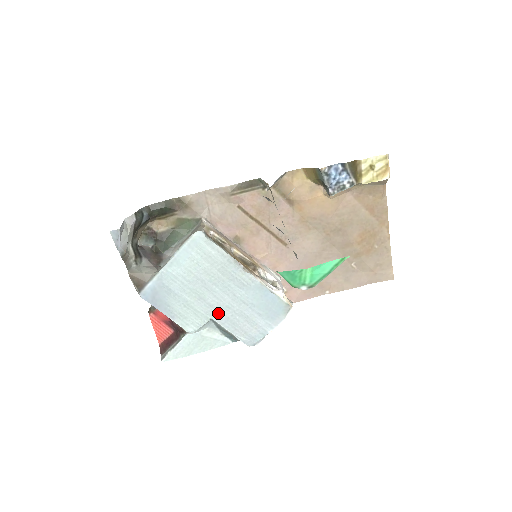
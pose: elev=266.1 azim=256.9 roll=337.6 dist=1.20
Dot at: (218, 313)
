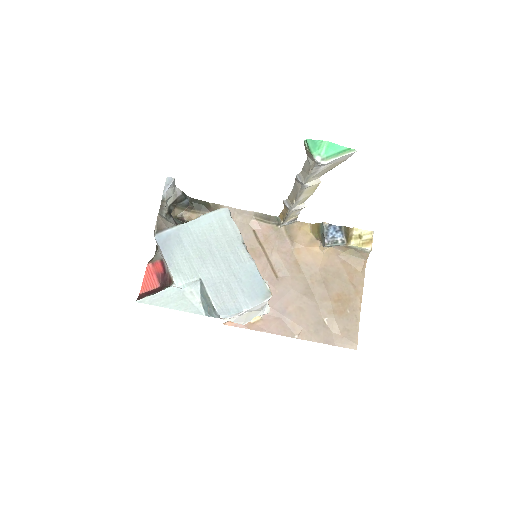
Dot at: (209, 276)
